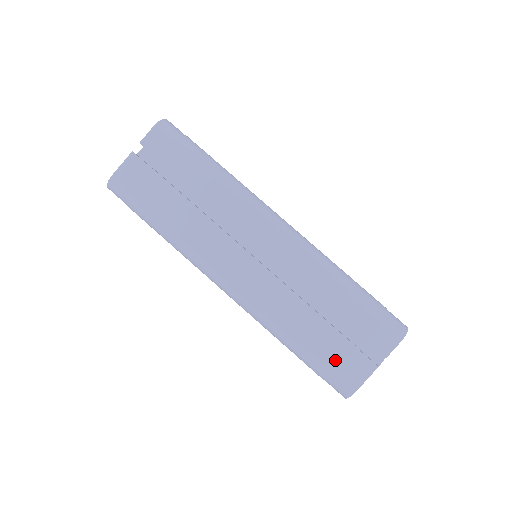
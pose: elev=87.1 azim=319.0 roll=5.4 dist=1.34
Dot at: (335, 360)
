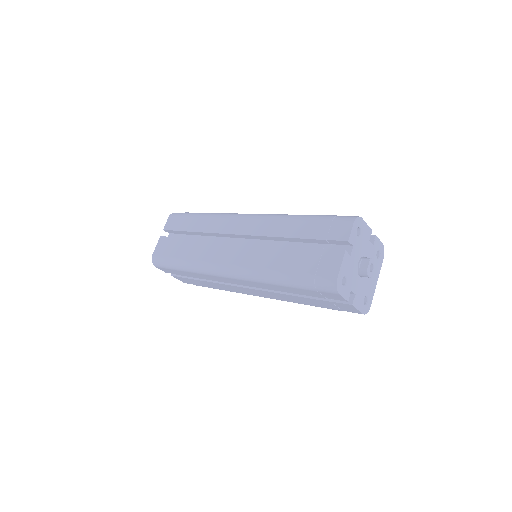
Dot at: (312, 266)
